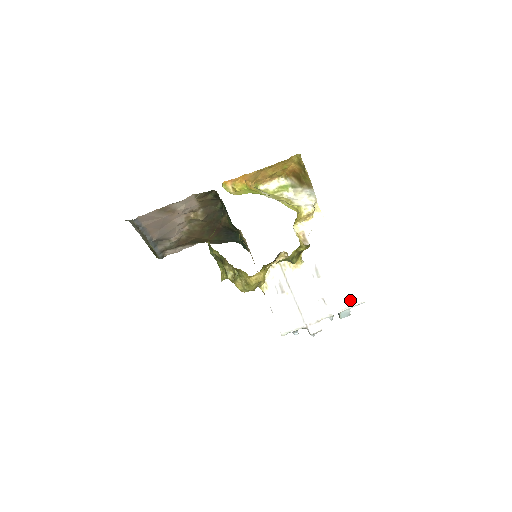
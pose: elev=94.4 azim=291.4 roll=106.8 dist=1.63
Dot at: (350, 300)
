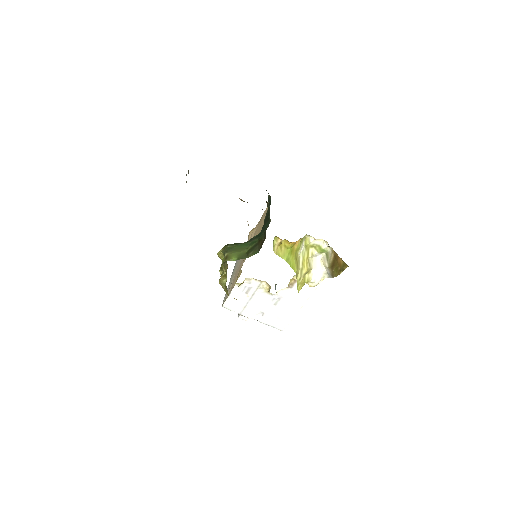
Dot at: (276, 325)
